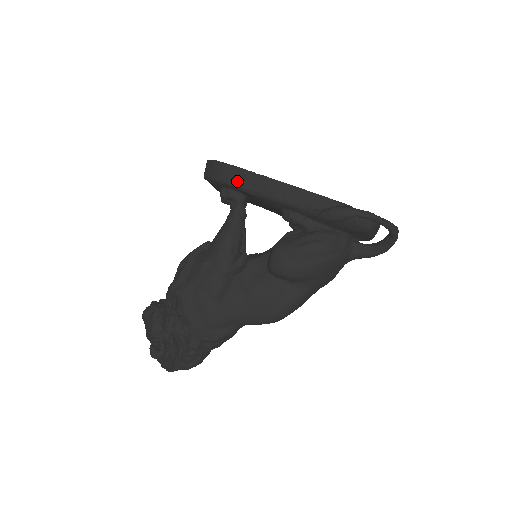
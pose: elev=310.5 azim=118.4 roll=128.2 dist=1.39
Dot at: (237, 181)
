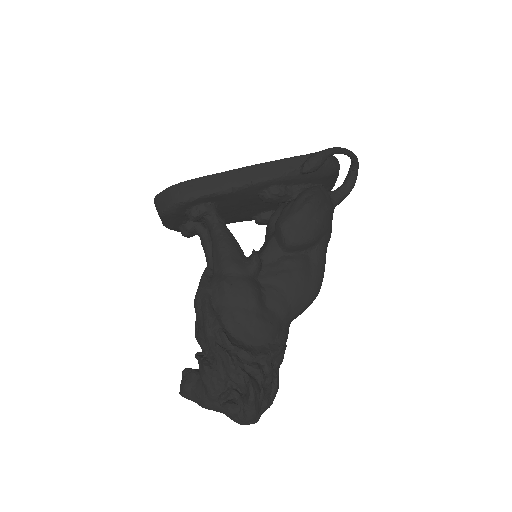
Dot at: (207, 189)
